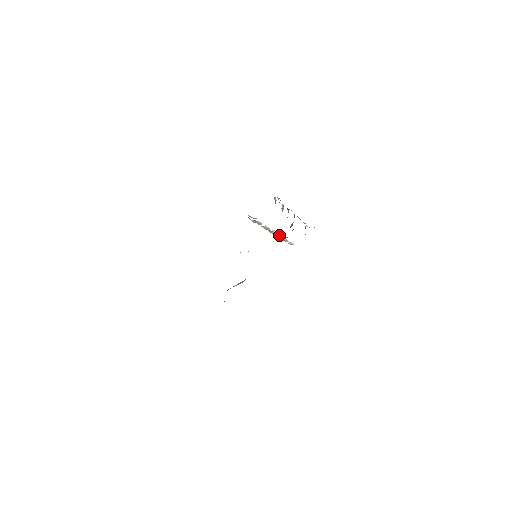
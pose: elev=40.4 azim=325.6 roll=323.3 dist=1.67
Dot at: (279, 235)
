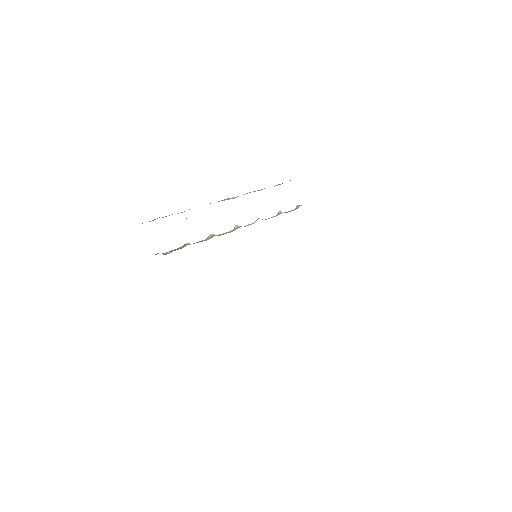
Dot at: (256, 220)
